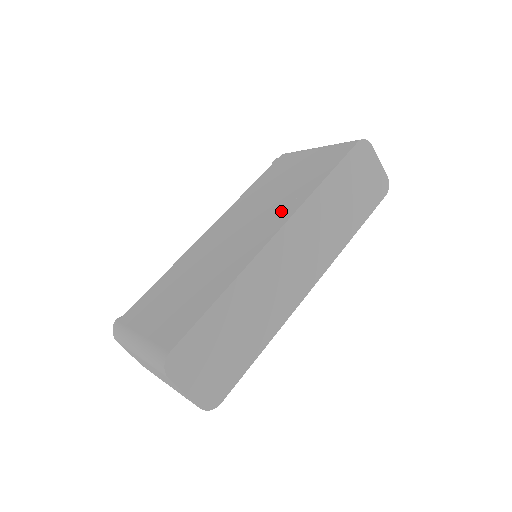
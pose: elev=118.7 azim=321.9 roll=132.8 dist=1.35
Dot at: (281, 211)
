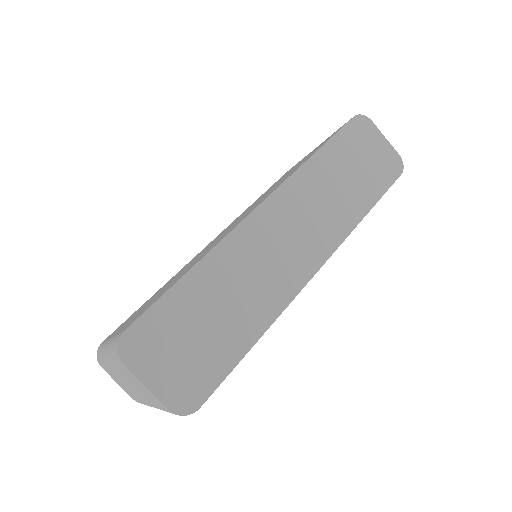
Dot at: (271, 191)
